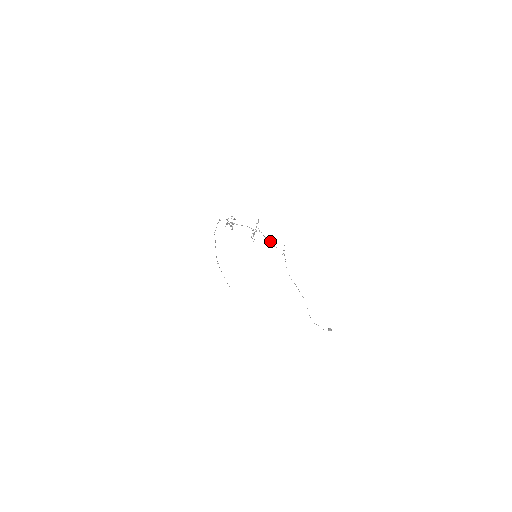
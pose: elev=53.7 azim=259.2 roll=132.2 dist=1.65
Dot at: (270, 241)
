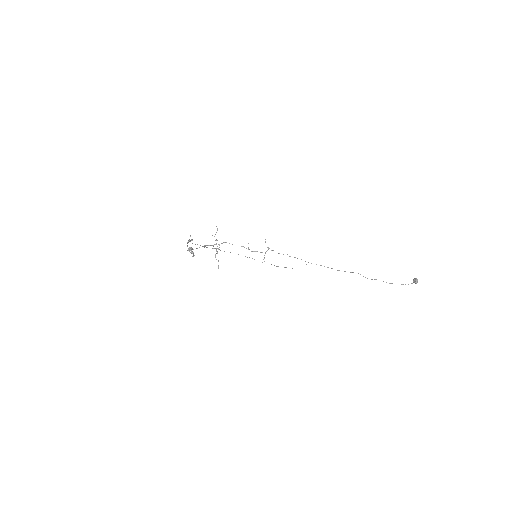
Dot at: occluded
